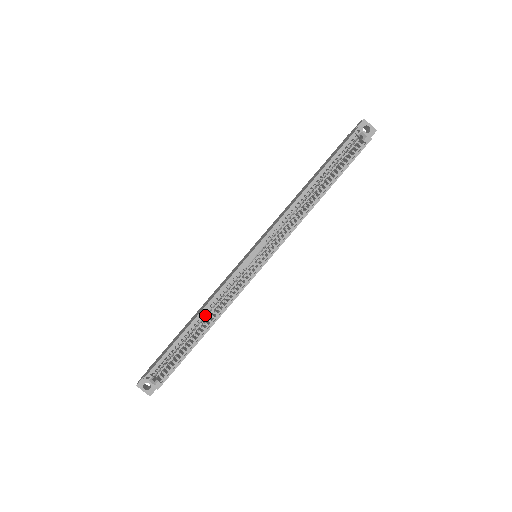
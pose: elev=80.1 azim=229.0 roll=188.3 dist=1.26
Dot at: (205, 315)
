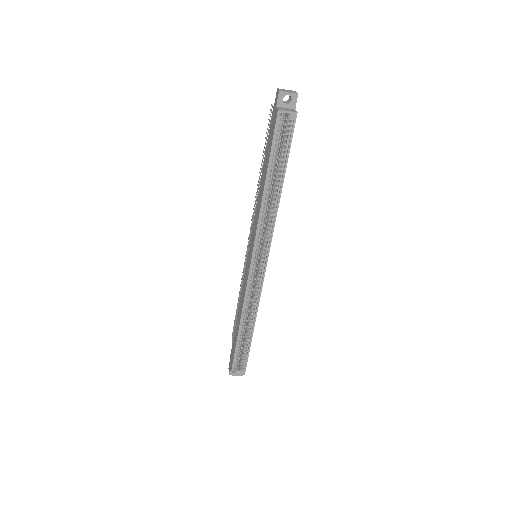
Dot at: (245, 319)
